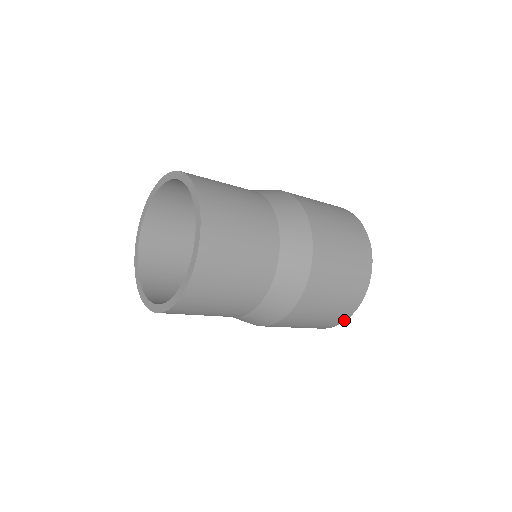
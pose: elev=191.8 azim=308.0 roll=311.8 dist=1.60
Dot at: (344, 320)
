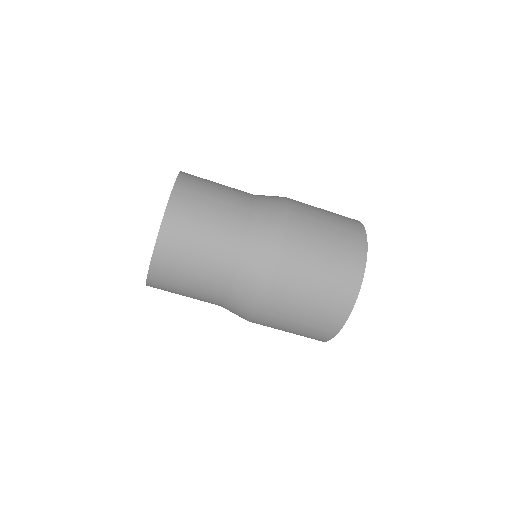
Dot at: (361, 277)
